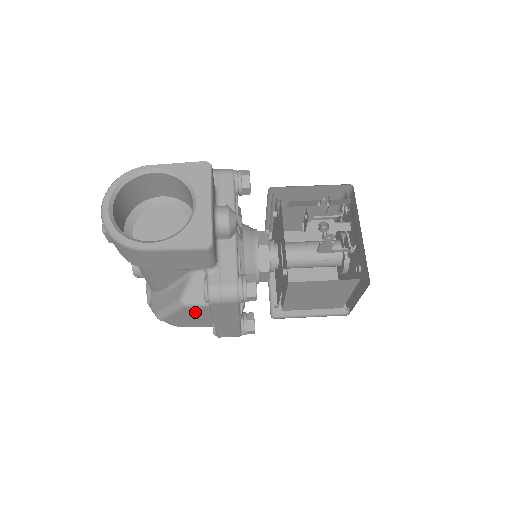
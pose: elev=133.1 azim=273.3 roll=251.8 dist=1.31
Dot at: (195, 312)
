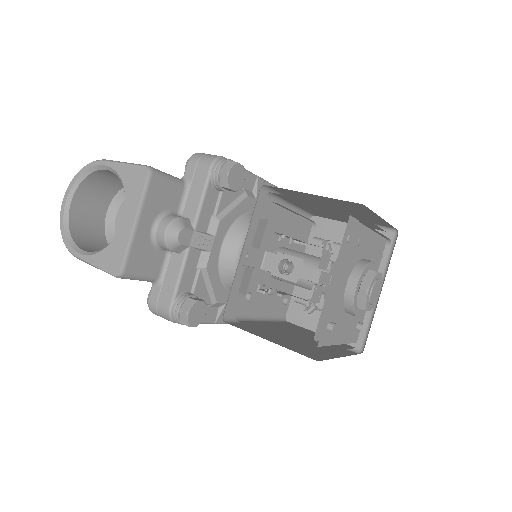
Dot at: occluded
